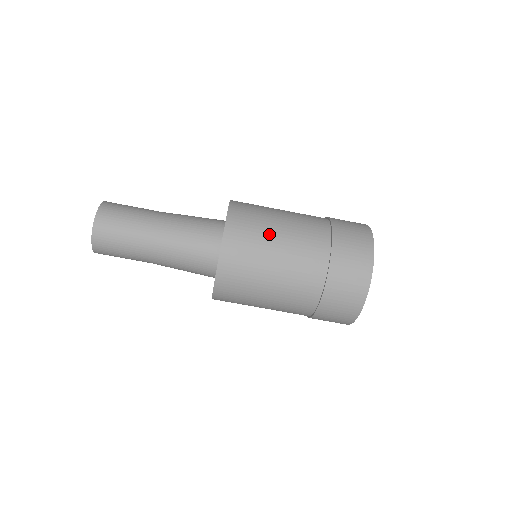
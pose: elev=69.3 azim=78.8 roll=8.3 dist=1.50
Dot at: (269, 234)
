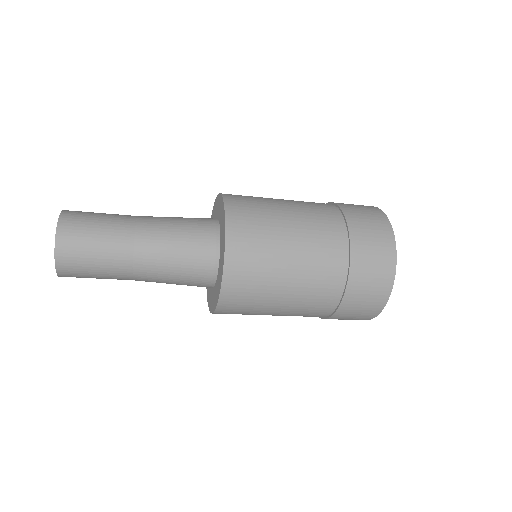
Dot at: (265, 311)
